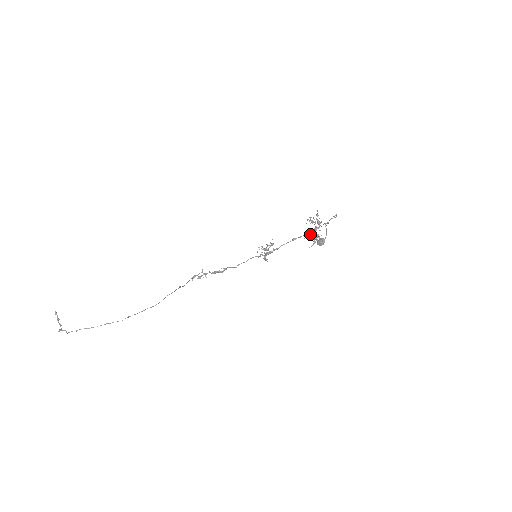
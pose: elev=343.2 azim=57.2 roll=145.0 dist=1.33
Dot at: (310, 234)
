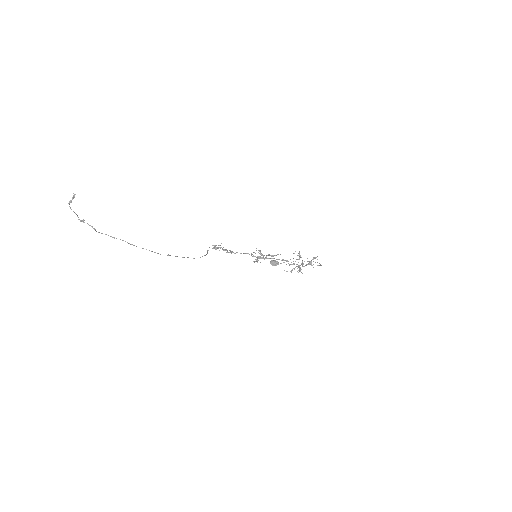
Dot at: (296, 264)
